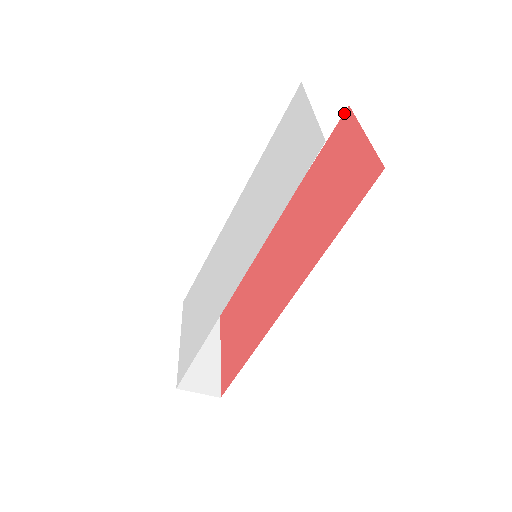
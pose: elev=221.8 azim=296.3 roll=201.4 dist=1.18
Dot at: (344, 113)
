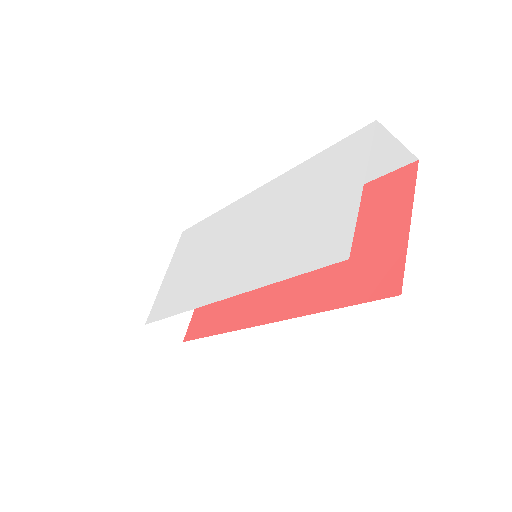
Dot at: (410, 164)
